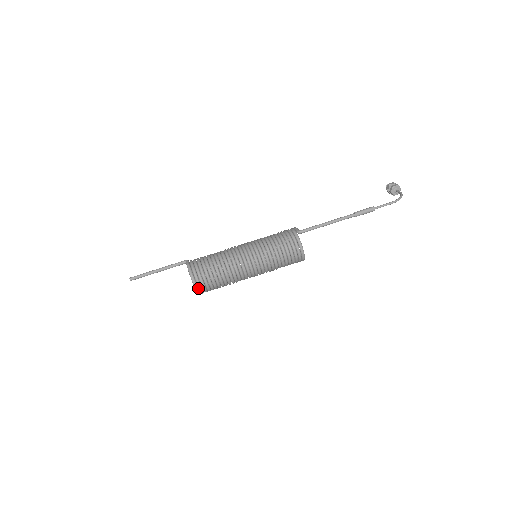
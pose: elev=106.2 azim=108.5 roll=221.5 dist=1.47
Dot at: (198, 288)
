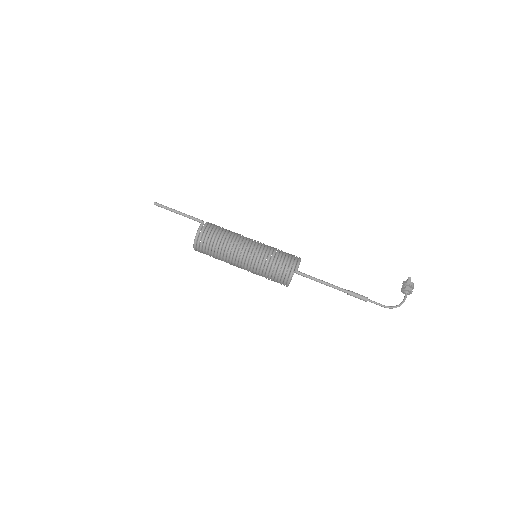
Dot at: (196, 249)
